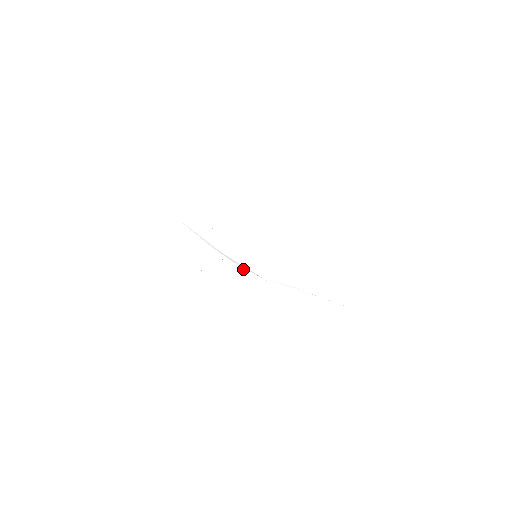
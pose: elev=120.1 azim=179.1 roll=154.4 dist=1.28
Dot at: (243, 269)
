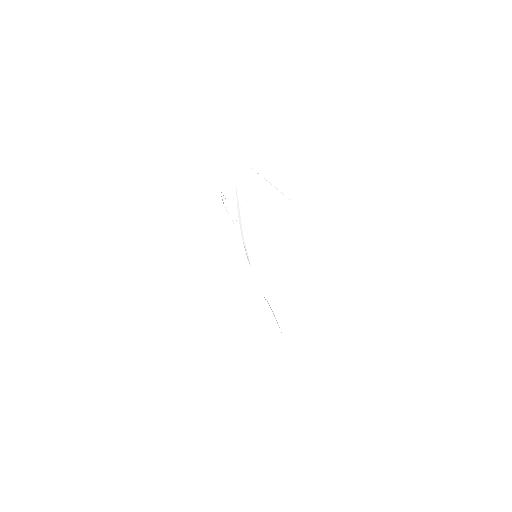
Dot at: (244, 246)
